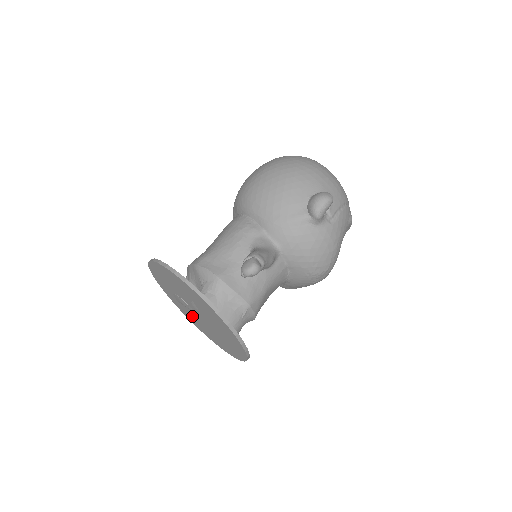
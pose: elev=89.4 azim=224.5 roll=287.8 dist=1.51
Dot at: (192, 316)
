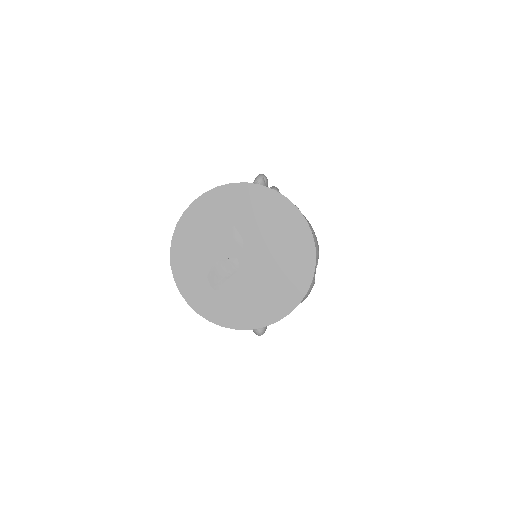
Dot at: (238, 295)
